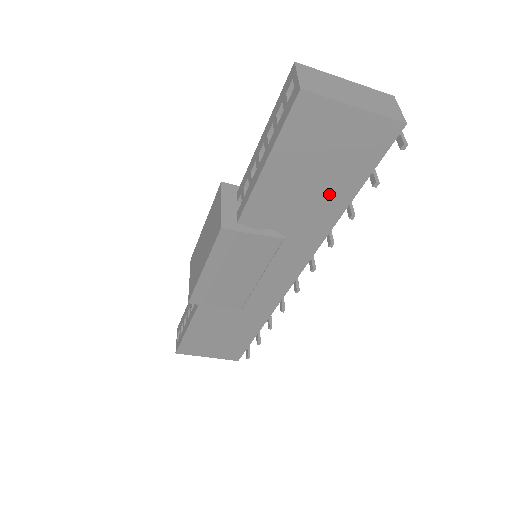
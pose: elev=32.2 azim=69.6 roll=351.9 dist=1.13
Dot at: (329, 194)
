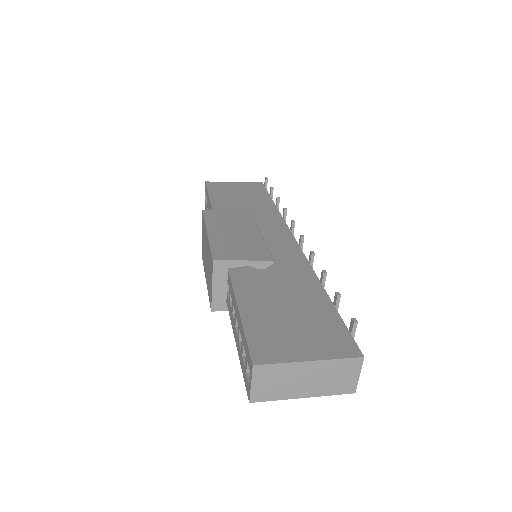
Dot at: occluded
